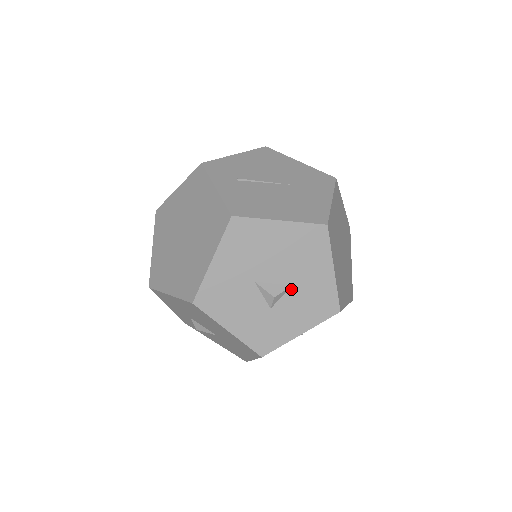
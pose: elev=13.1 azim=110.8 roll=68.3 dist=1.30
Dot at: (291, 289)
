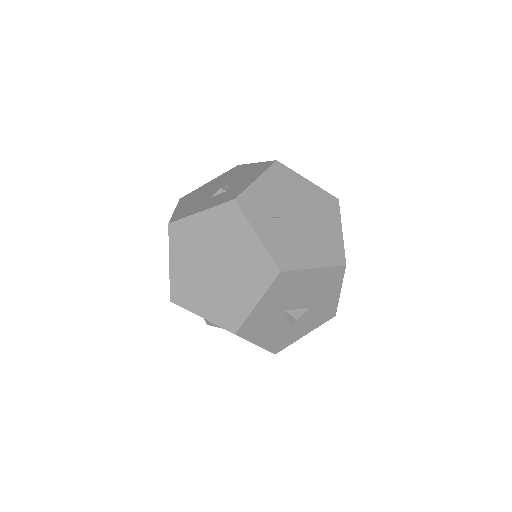
Dot at: (308, 310)
